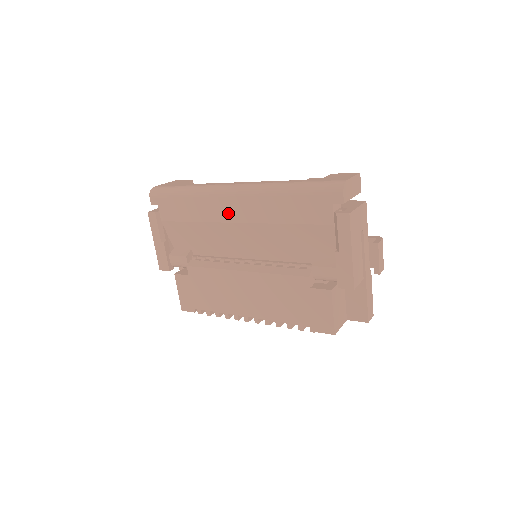
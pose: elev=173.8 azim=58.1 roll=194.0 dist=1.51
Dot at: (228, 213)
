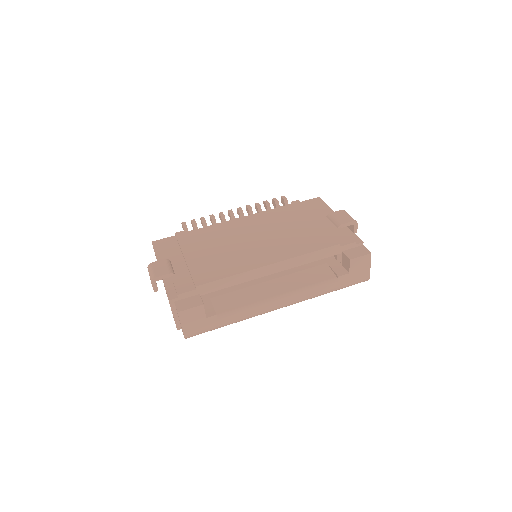
Dot at: occluded
